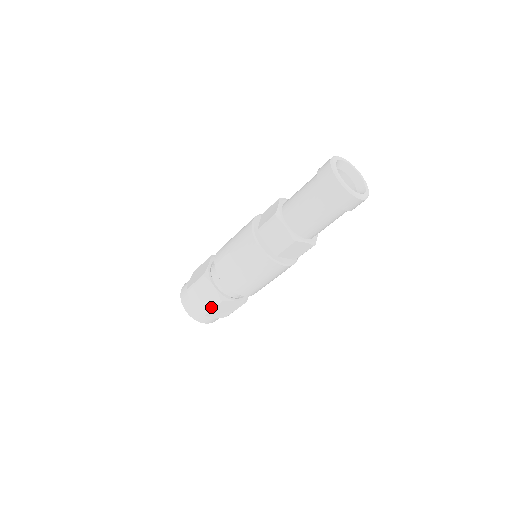
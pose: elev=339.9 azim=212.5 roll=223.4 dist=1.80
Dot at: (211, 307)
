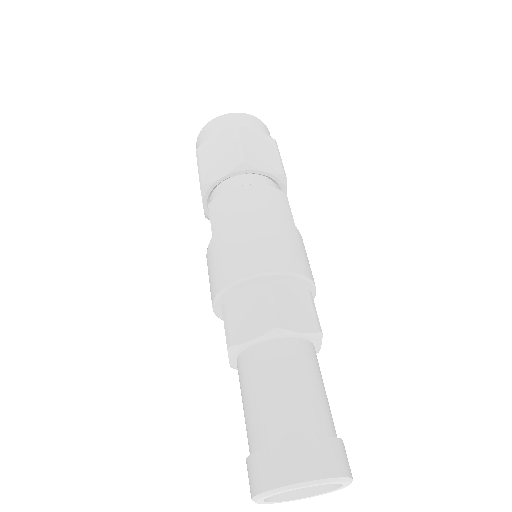
Dot at: occluded
